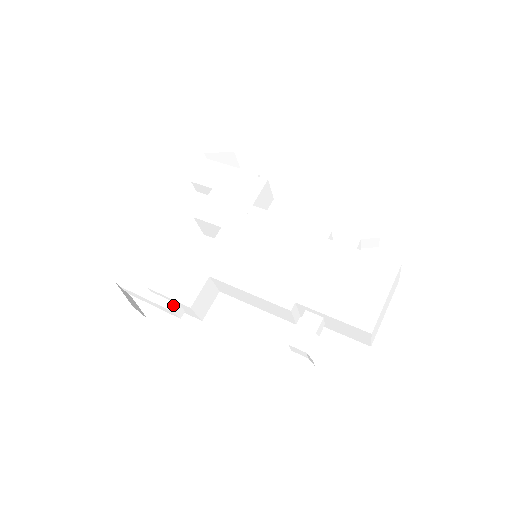
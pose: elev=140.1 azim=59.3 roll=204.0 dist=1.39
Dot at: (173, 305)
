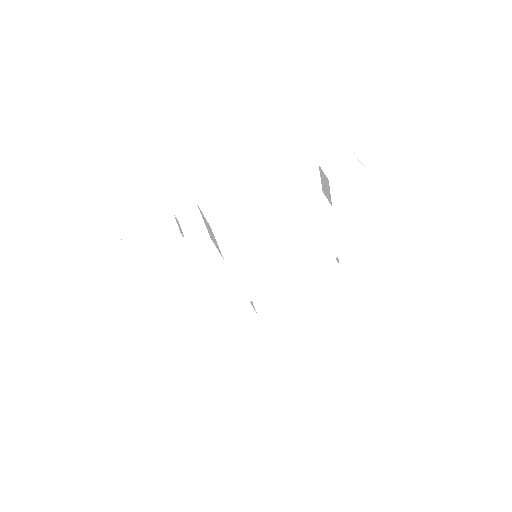
Dot at: occluded
